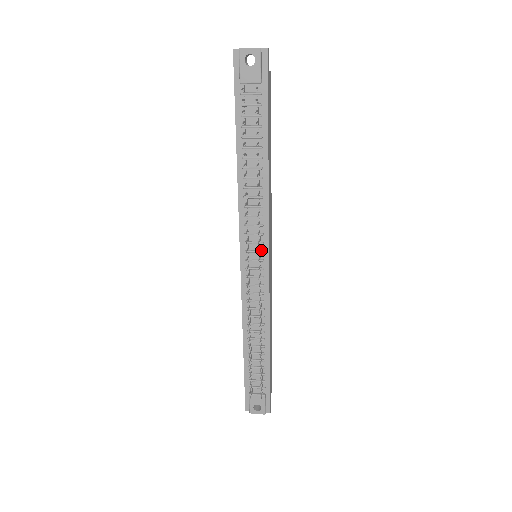
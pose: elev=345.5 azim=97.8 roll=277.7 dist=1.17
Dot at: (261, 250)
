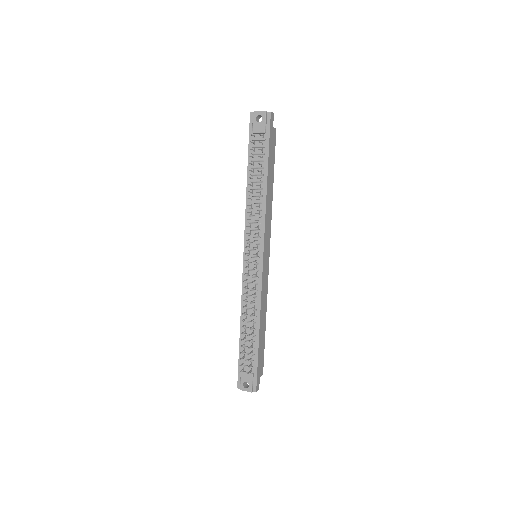
Dot at: (258, 249)
